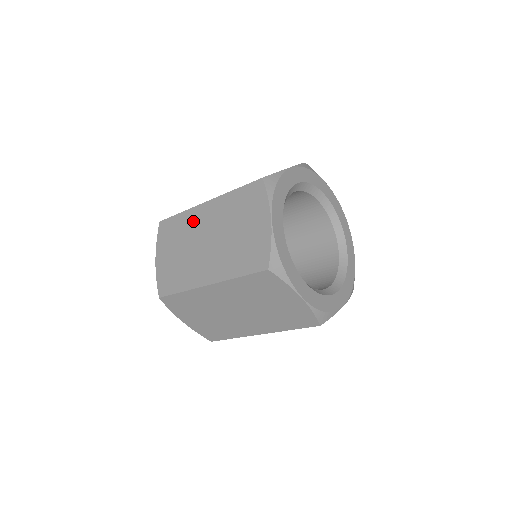
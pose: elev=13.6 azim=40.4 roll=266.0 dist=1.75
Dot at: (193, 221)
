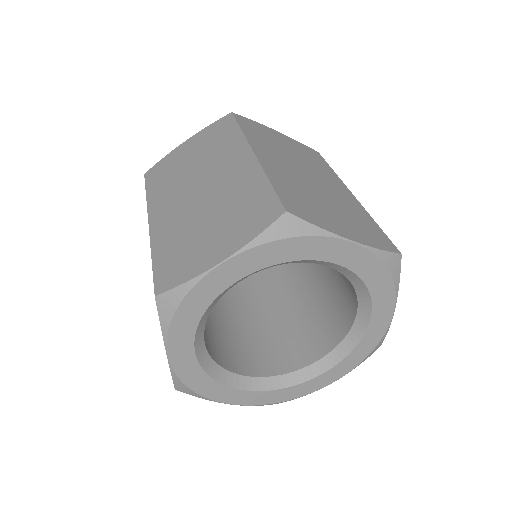
Dot at: occluded
